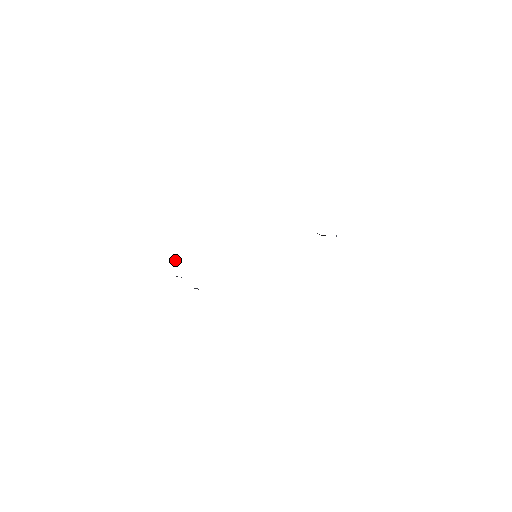
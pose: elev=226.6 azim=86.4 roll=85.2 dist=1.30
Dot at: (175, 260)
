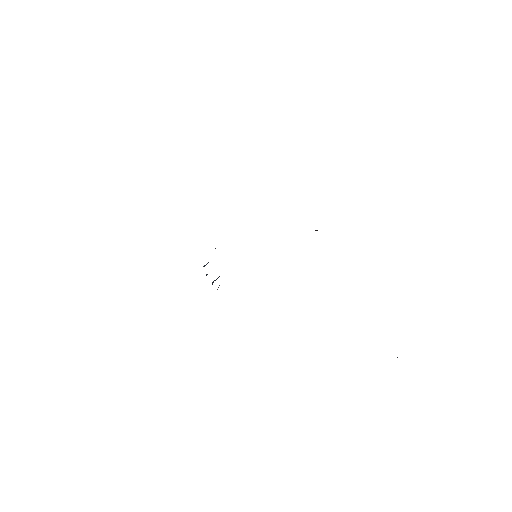
Dot at: occluded
